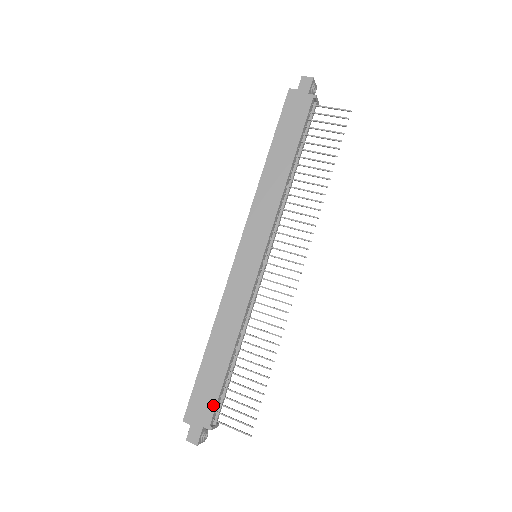
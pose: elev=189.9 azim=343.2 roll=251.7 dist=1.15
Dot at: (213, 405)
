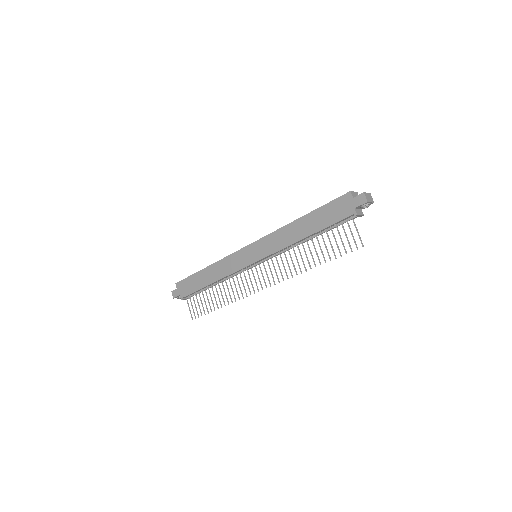
Dot at: (189, 293)
